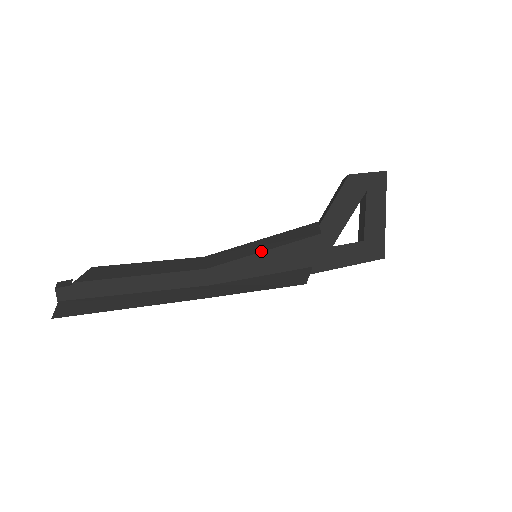
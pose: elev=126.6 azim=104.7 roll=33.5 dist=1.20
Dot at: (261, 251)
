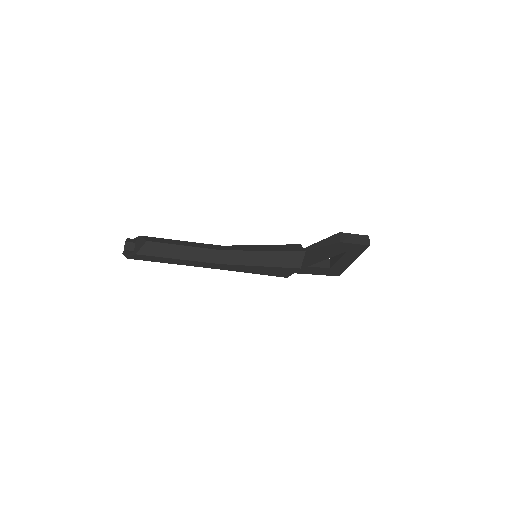
Dot at: (258, 266)
